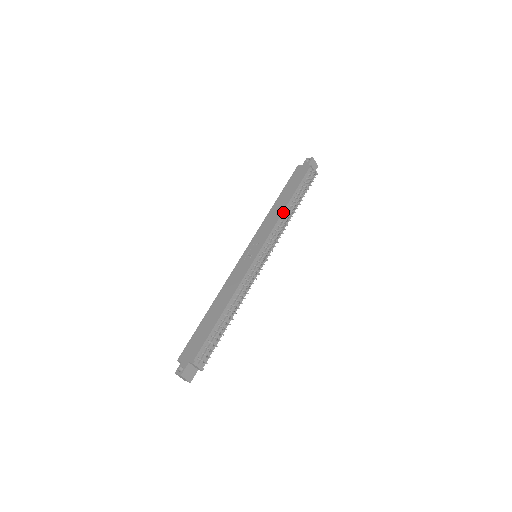
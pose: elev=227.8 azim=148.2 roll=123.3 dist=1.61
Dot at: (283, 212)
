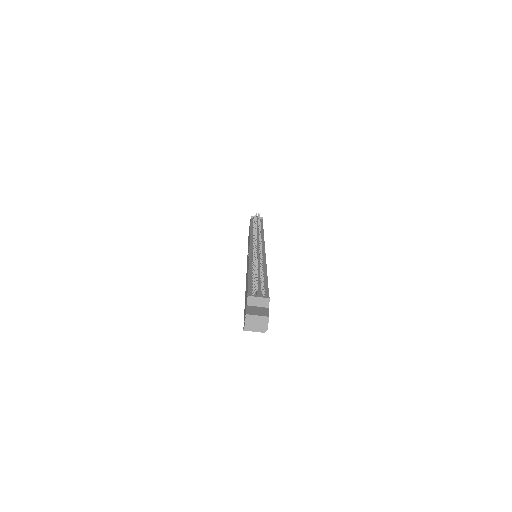
Dot at: (251, 232)
